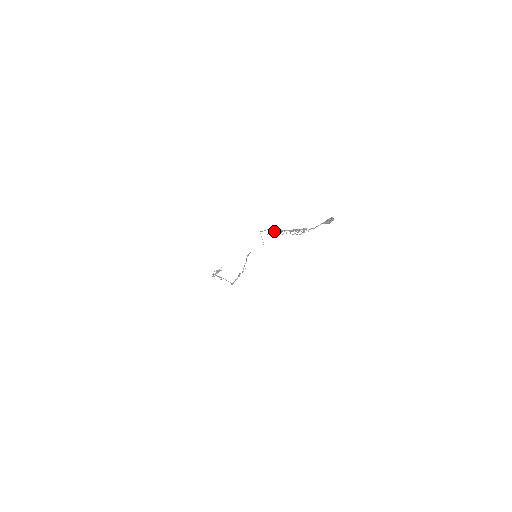
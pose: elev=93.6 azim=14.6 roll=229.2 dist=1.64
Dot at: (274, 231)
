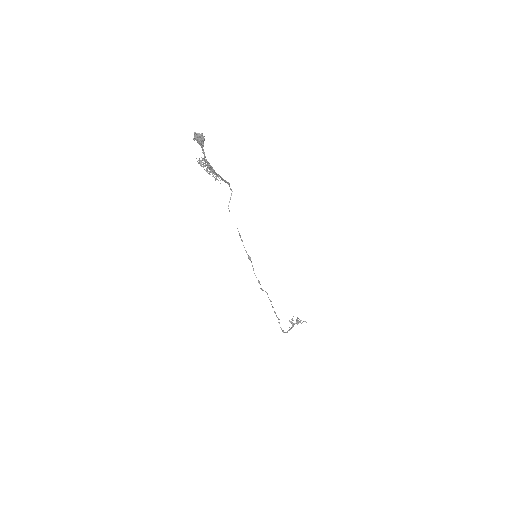
Dot at: occluded
